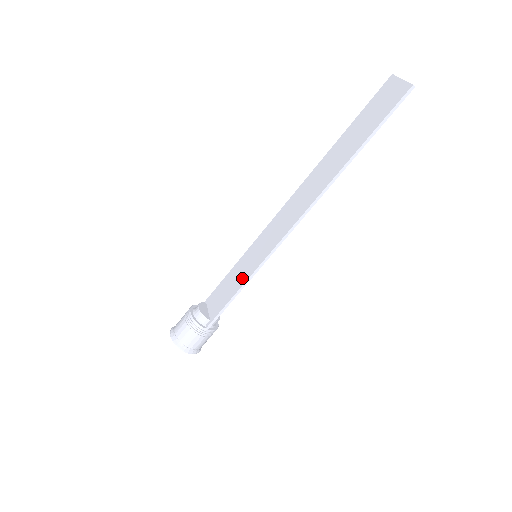
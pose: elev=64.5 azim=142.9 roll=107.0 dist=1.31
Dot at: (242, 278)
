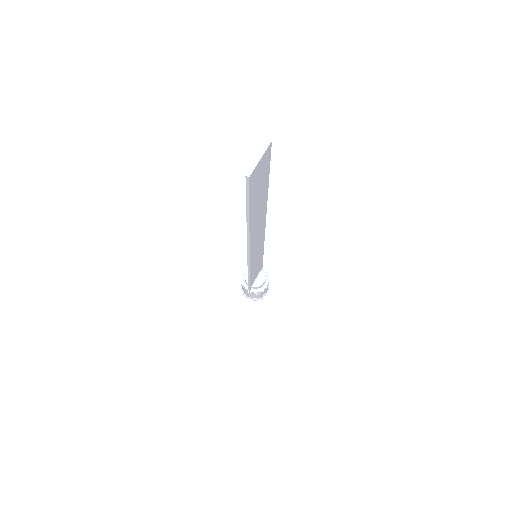
Dot at: occluded
